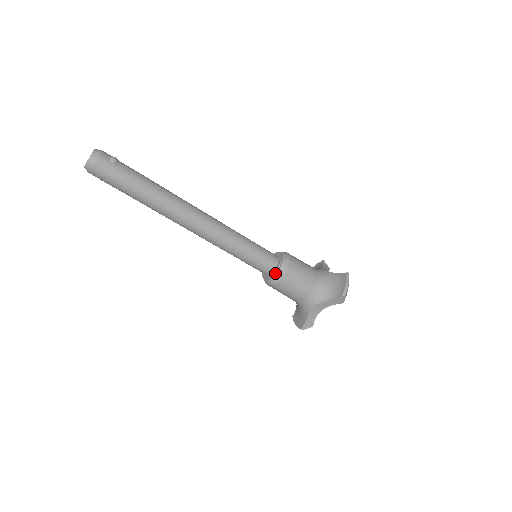
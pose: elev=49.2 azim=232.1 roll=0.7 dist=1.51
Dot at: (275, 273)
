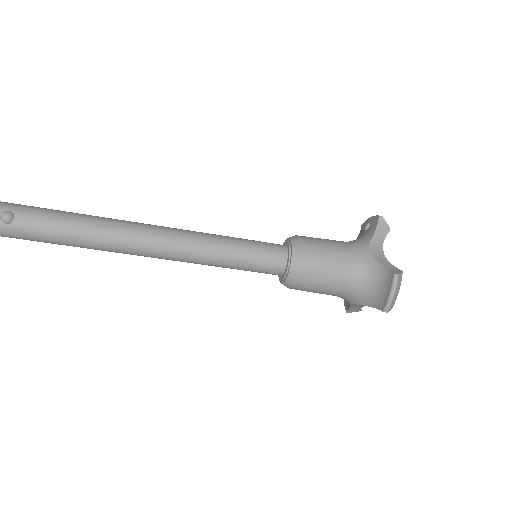
Dot at: (283, 280)
